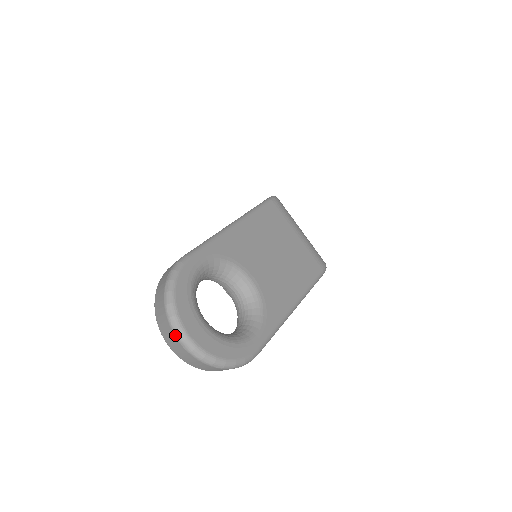
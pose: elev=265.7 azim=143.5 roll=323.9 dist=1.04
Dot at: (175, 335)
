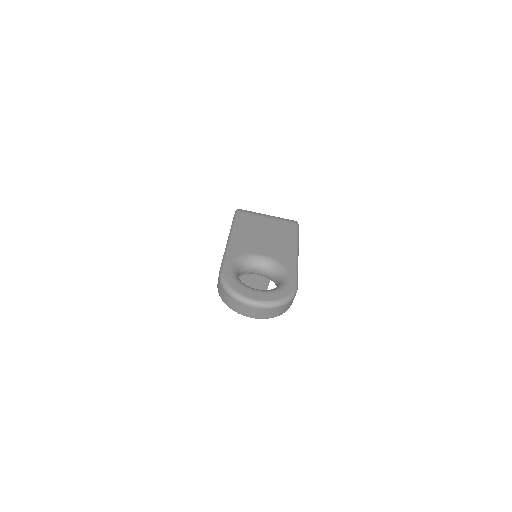
Dot at: (249, 306)
